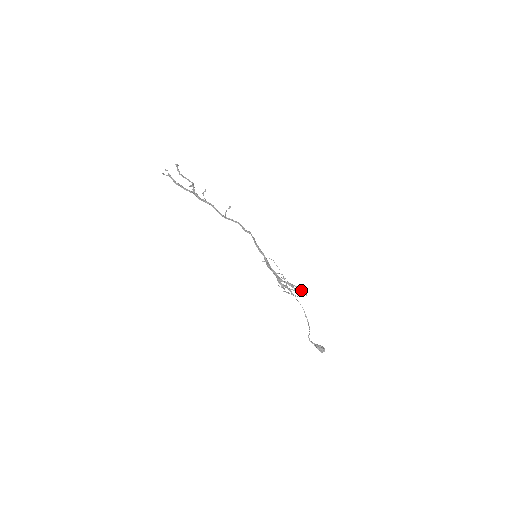
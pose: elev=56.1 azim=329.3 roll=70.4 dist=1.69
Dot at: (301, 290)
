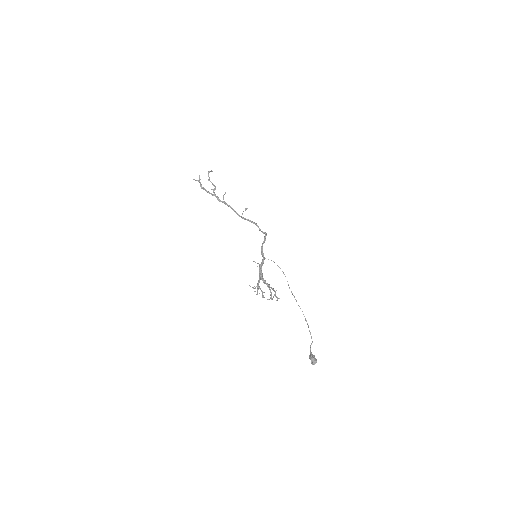
Dot at: (275, 294)
